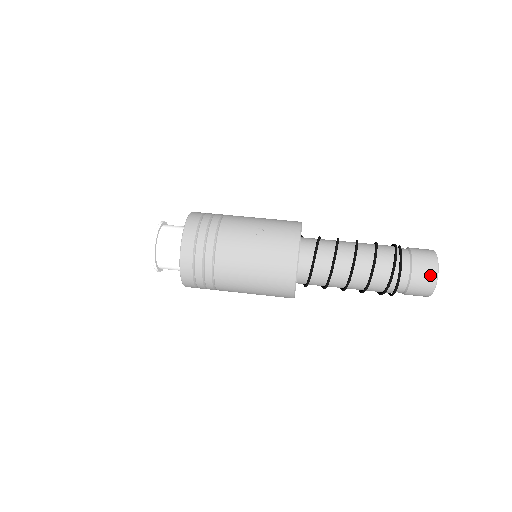
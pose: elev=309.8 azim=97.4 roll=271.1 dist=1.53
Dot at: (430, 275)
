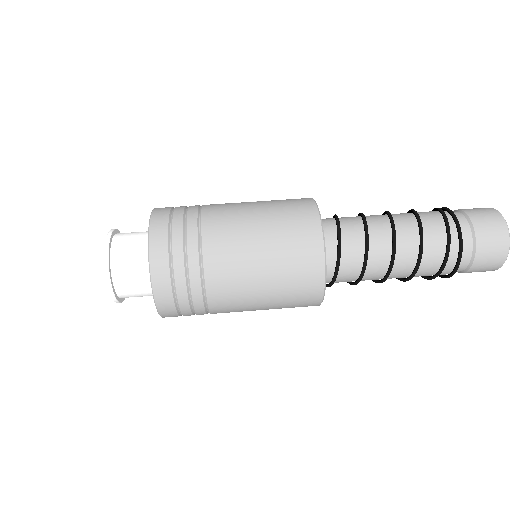
Dot at: (492, 215)
